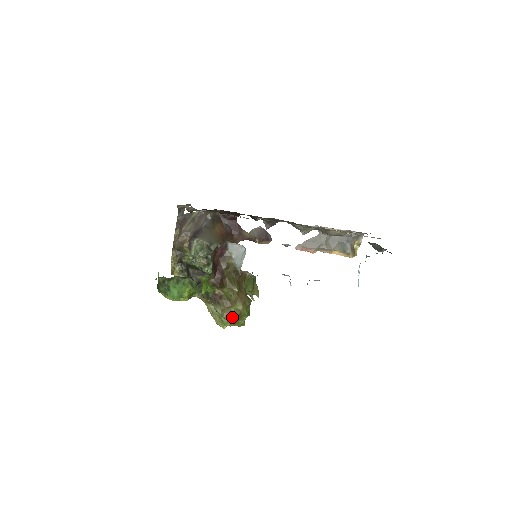
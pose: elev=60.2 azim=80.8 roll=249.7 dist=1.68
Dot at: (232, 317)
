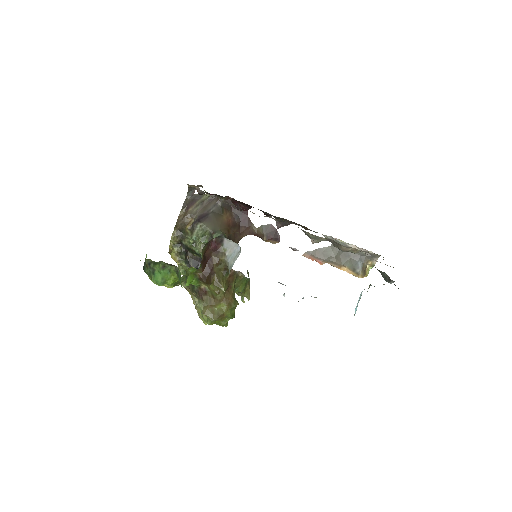
Dot at: (213, 316)
